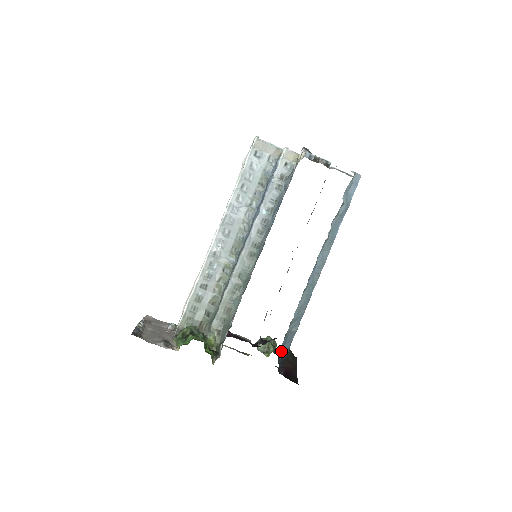
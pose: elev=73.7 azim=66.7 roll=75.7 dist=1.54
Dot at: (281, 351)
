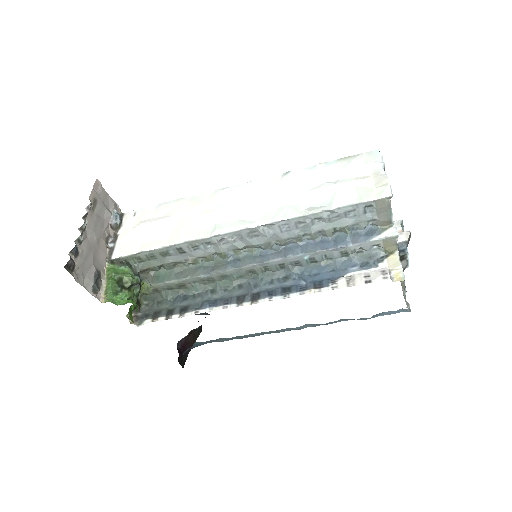
Dot at: (194, 344)
